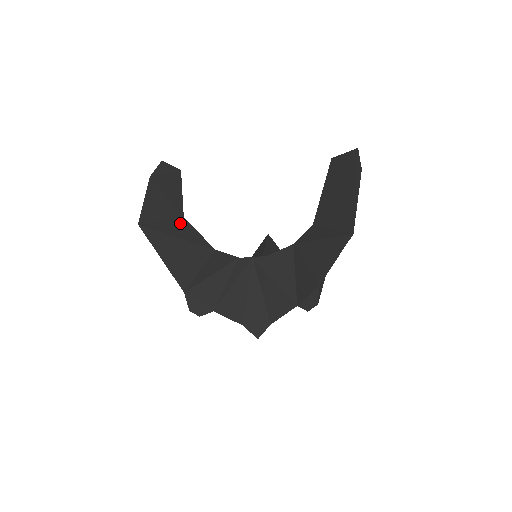
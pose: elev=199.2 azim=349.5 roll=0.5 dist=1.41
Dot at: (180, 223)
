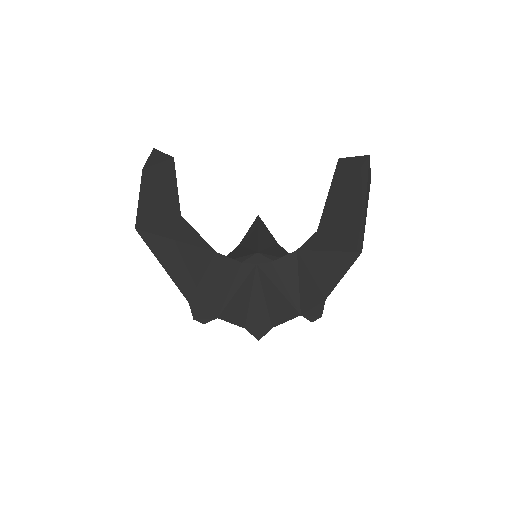
Dot at: (178, 223)
